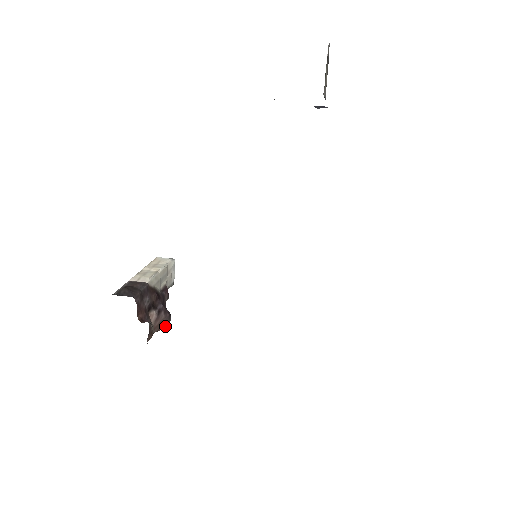
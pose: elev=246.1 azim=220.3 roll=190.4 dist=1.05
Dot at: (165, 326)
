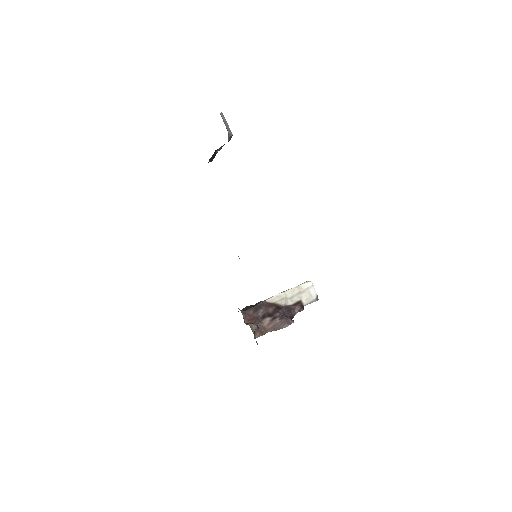
Dot at: (281, 328)
